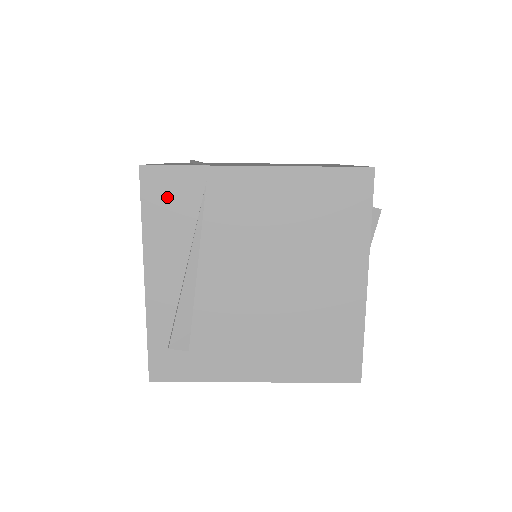
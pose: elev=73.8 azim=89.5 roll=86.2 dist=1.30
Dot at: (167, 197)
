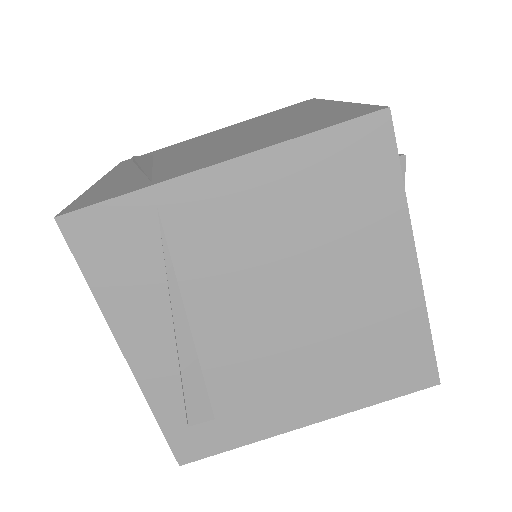
Dot at: (111, 247)
